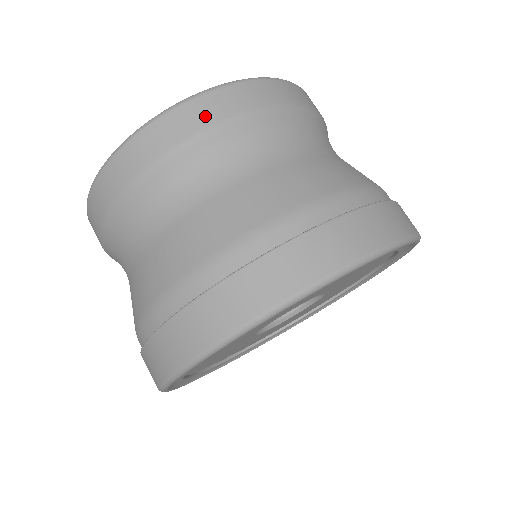
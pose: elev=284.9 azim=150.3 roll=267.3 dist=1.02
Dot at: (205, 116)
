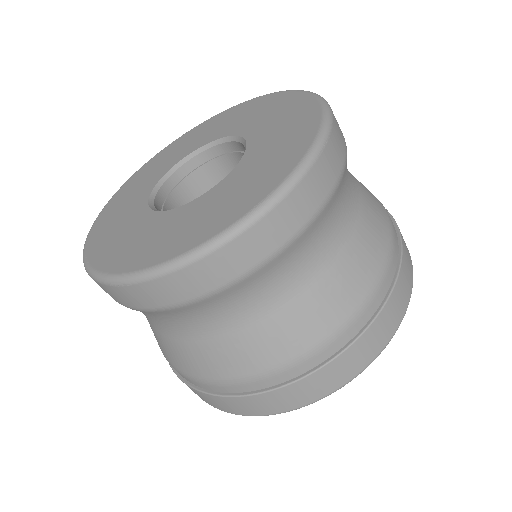
Dot at: (313, 199)
